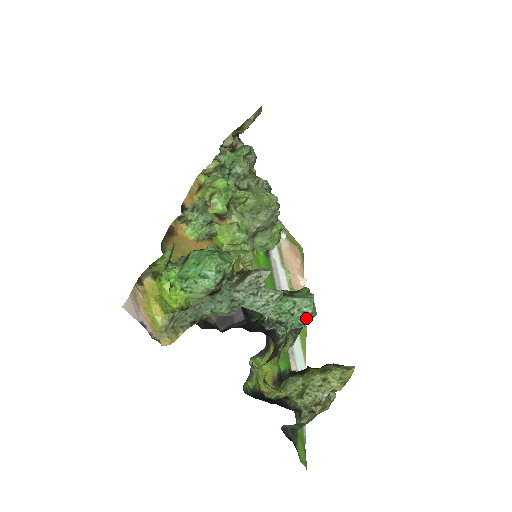
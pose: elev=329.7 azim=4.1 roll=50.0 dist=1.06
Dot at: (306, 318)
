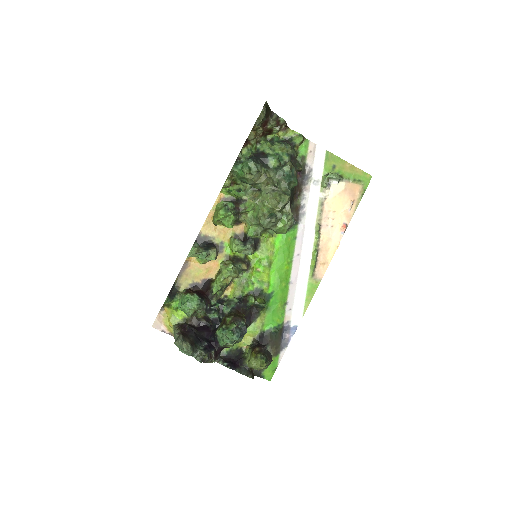
Dot at: (231, 342)
